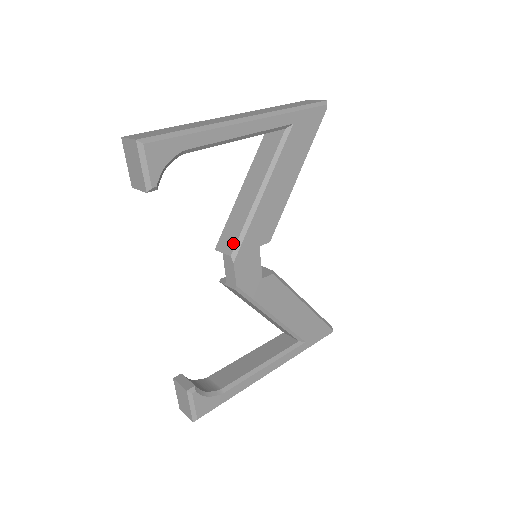
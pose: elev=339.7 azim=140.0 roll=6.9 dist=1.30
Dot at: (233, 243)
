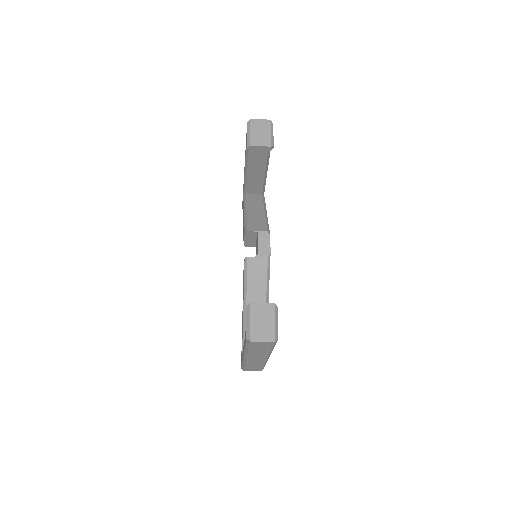
Dot at: (264, 227)
